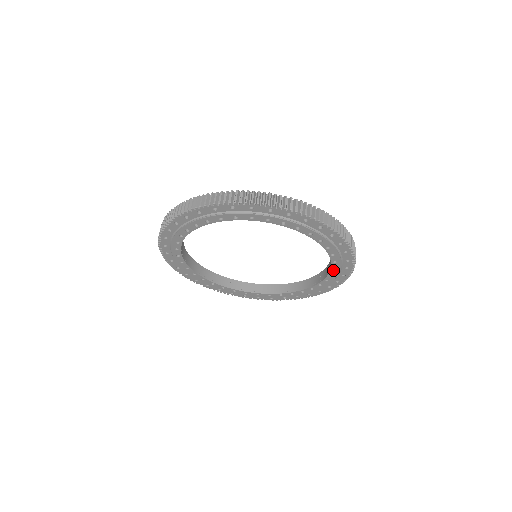
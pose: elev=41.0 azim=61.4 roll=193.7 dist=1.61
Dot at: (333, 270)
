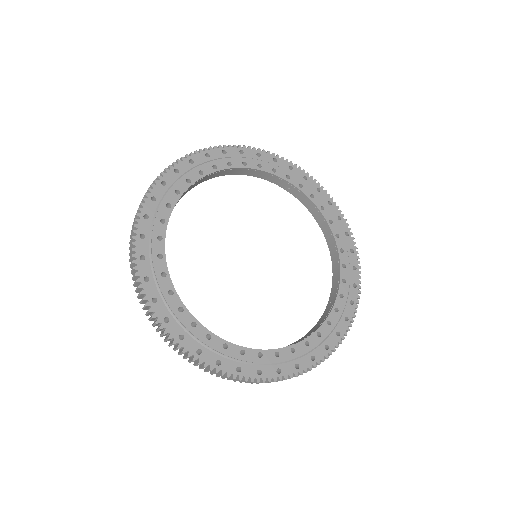
Dot at: (343, 269)
